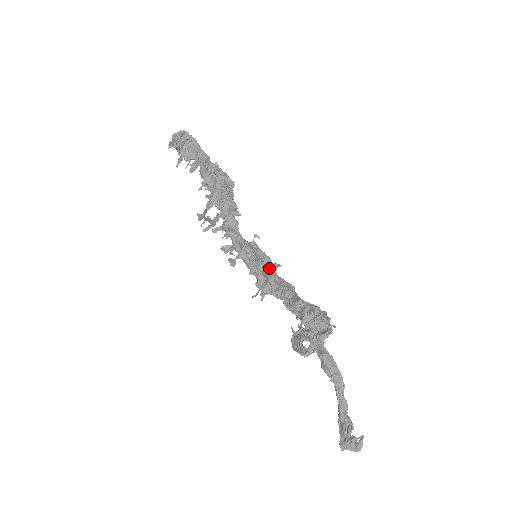
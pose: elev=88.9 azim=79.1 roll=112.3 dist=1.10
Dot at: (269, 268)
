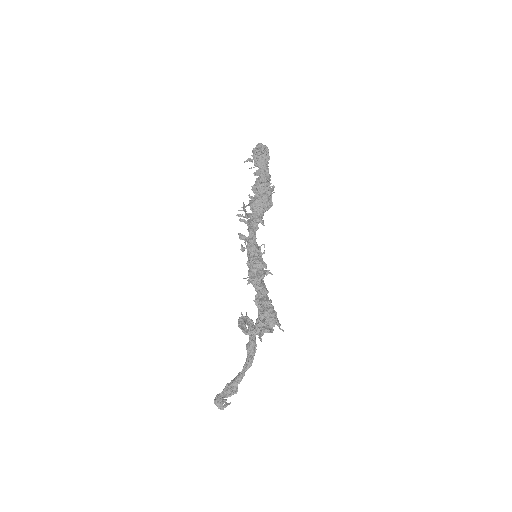
Dot at: (263, 270)
